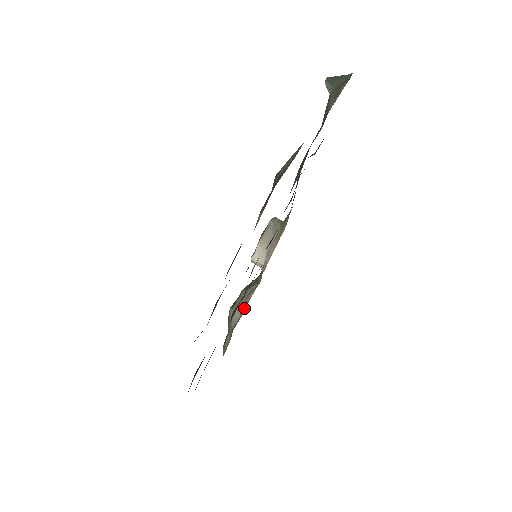
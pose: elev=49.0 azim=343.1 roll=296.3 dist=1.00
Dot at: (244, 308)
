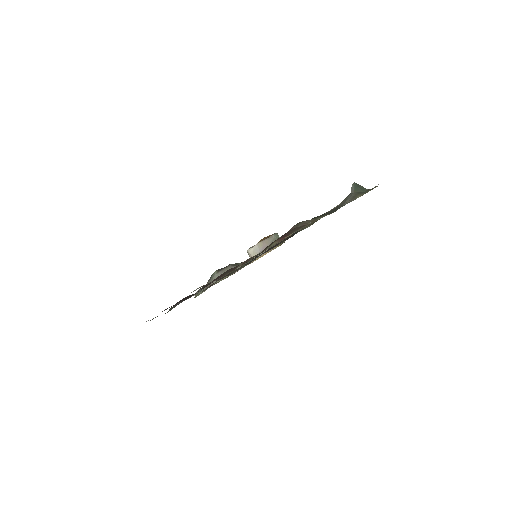
Dot at: (226, 277)
